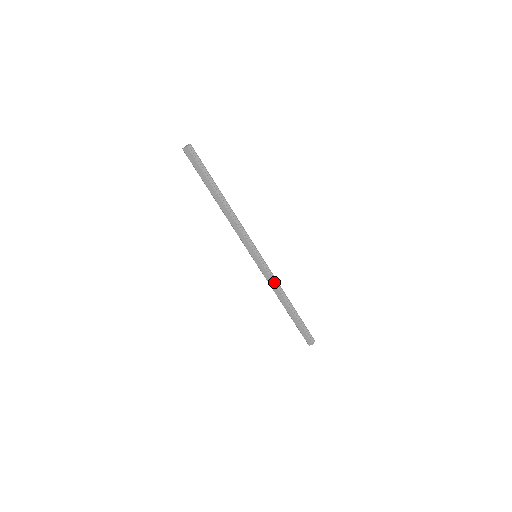
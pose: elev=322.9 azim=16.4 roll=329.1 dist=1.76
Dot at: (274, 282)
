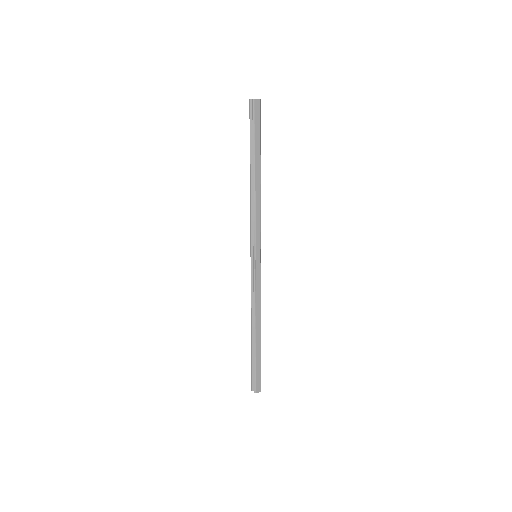
Dot at: (260, 294)
